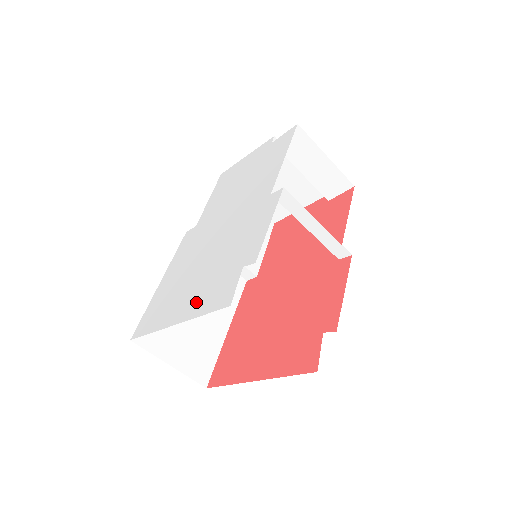
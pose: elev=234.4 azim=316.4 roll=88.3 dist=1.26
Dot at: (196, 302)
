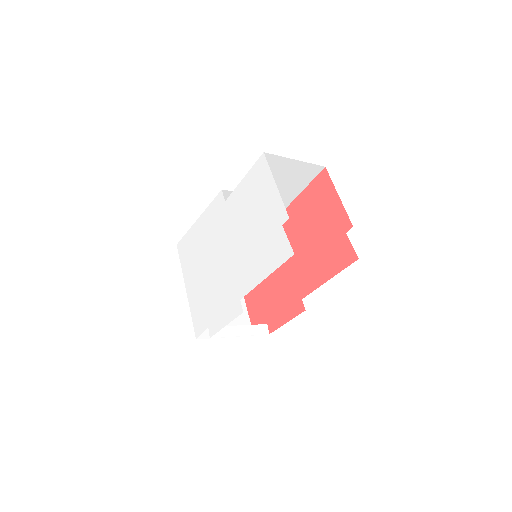
Dot at: (194, 299)
